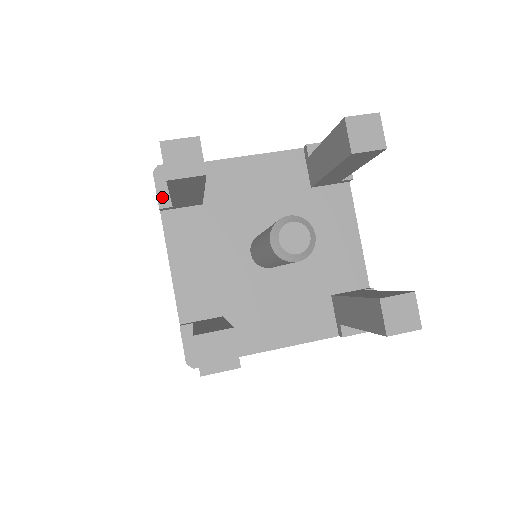
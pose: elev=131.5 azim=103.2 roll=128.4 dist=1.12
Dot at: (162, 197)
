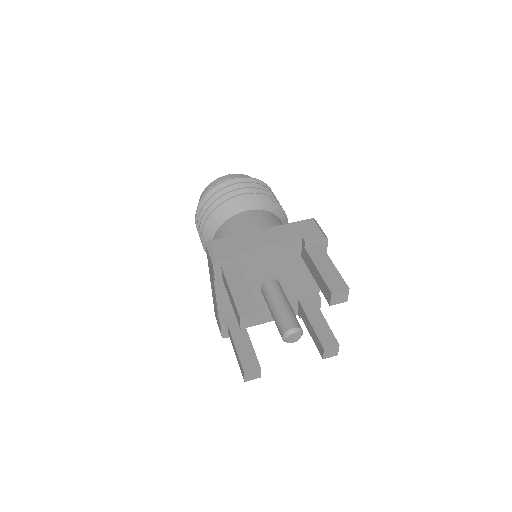
Dot at: (217, 276)
